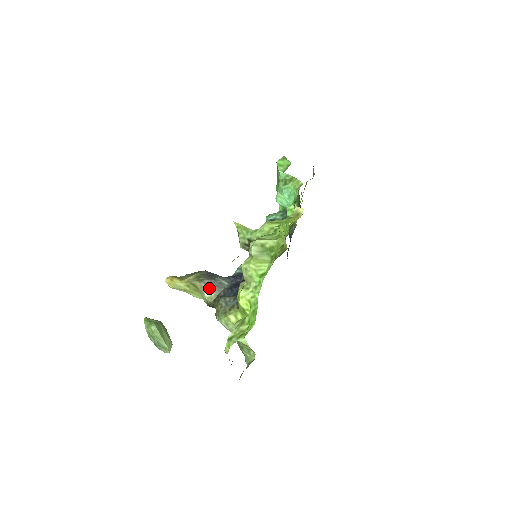
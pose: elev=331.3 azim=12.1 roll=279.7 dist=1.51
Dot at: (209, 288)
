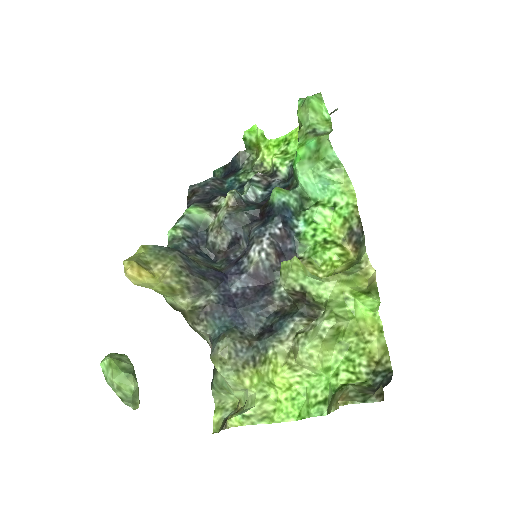
Dot at: (190, 294)
